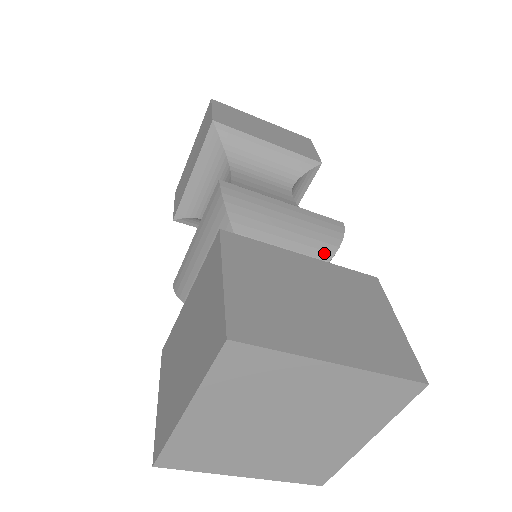
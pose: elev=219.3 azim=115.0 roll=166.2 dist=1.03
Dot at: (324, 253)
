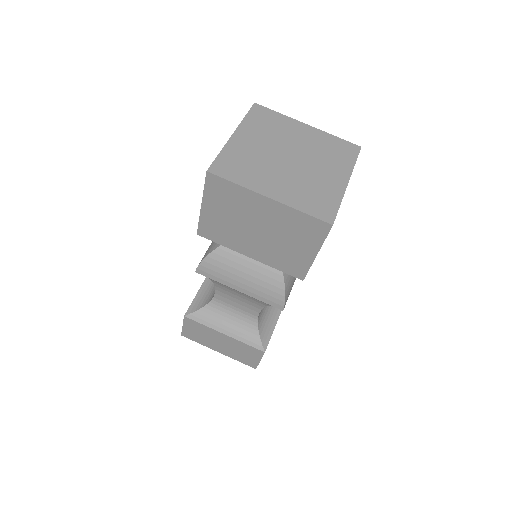
Dot at: occluded
